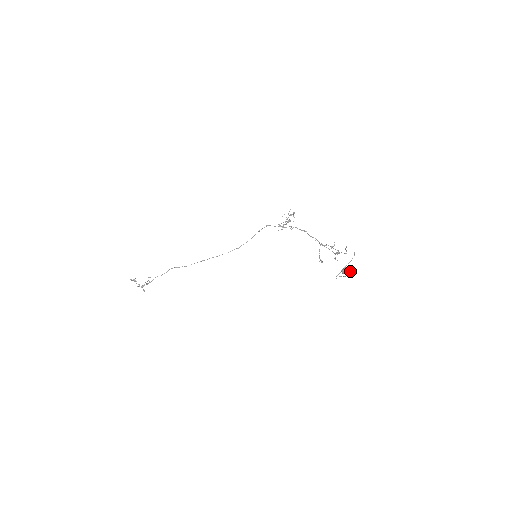
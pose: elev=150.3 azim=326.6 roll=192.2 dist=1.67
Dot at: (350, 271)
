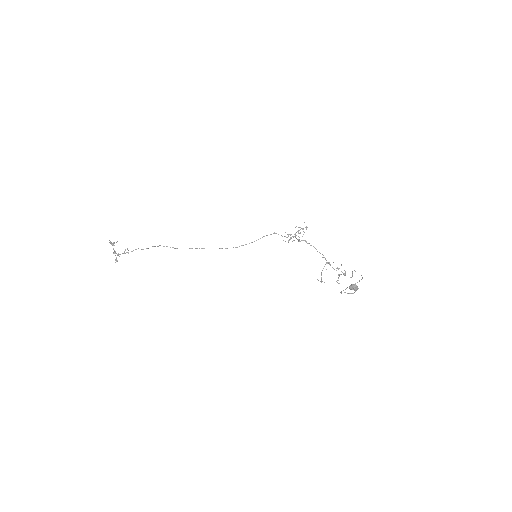
Dot at: (358, 288)
